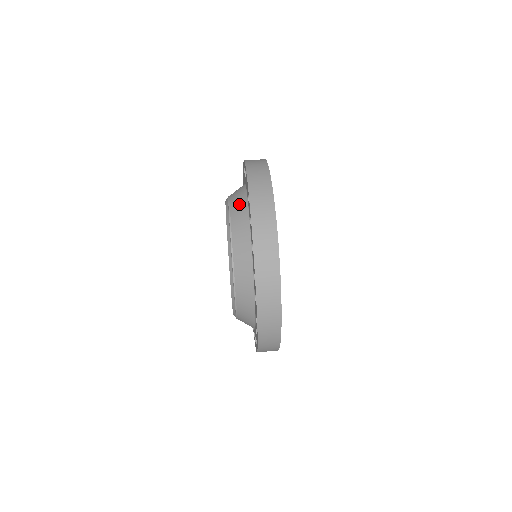
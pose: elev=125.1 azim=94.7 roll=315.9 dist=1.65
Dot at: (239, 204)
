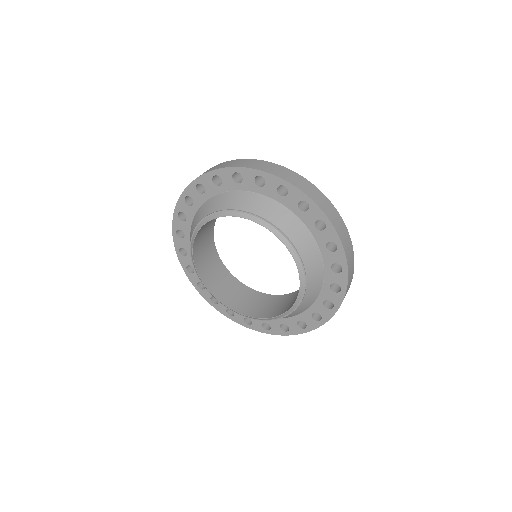
Dot at: (260, 204)
